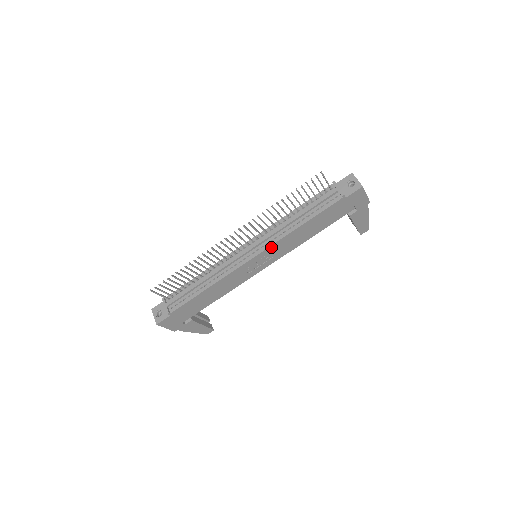
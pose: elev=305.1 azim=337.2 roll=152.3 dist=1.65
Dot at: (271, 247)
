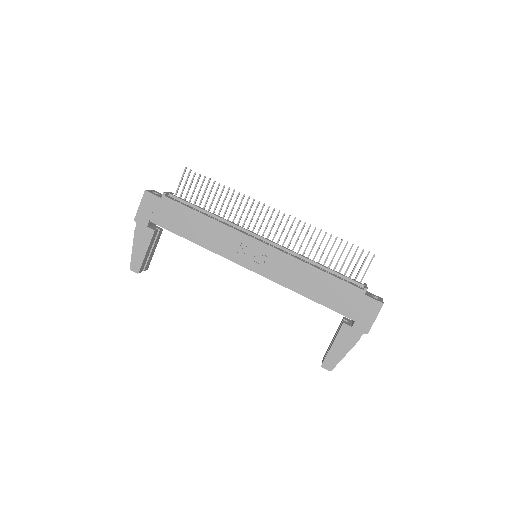
Dot at: (280, 253)
